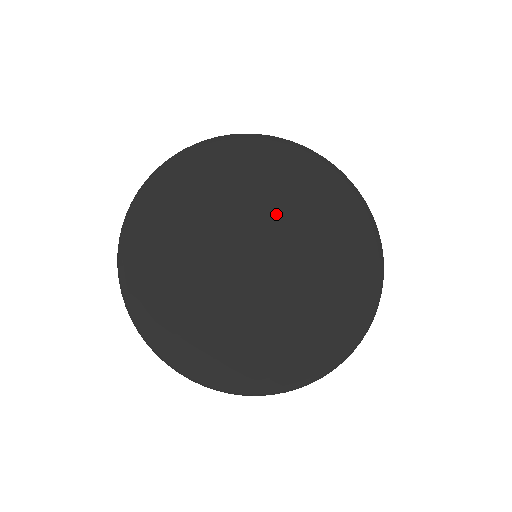
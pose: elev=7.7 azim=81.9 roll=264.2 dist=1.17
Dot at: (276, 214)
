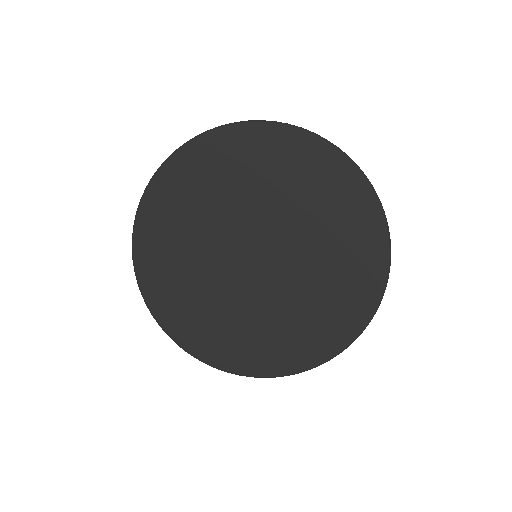
Dot at: (278, 215)
